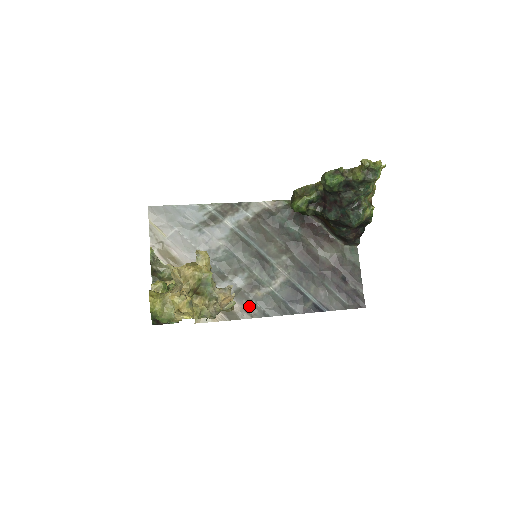
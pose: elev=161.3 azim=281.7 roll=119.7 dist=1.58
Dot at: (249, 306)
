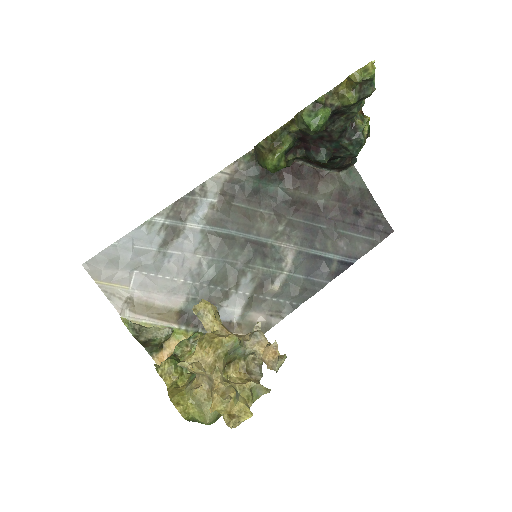
Dot at: (272, 308)
